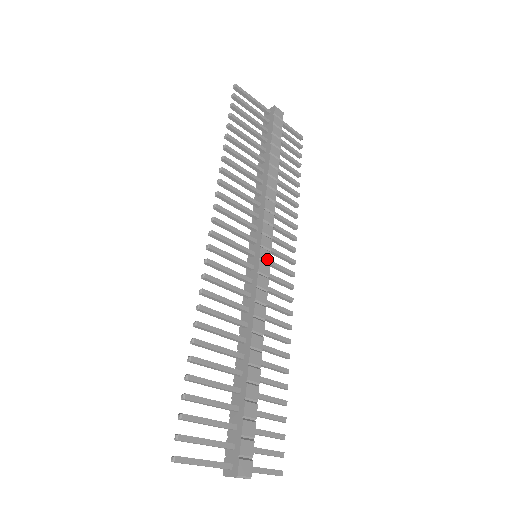
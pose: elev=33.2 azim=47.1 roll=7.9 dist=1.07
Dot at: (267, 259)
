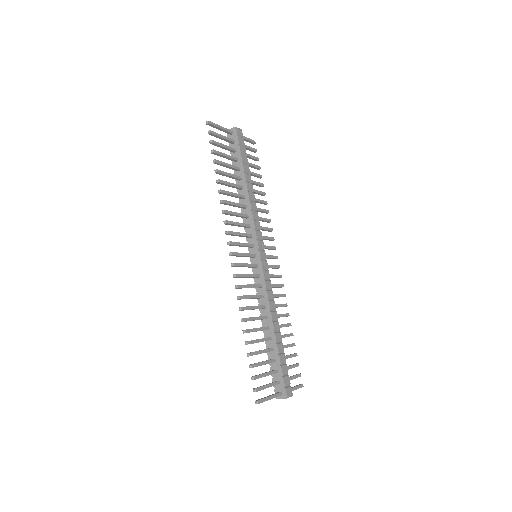
Dot at: (264, 257)
